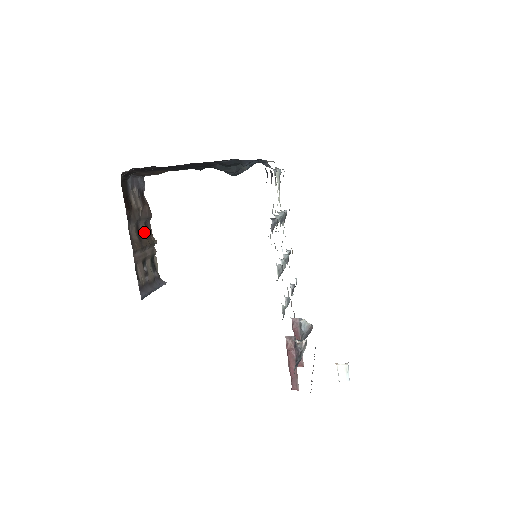
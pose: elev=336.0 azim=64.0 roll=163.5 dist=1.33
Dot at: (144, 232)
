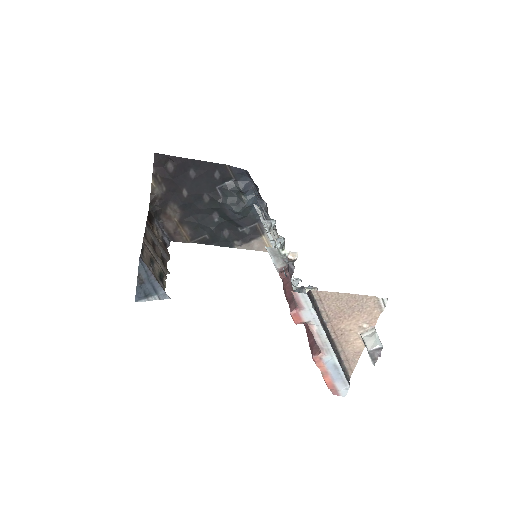
Dot at: (159, 254)
